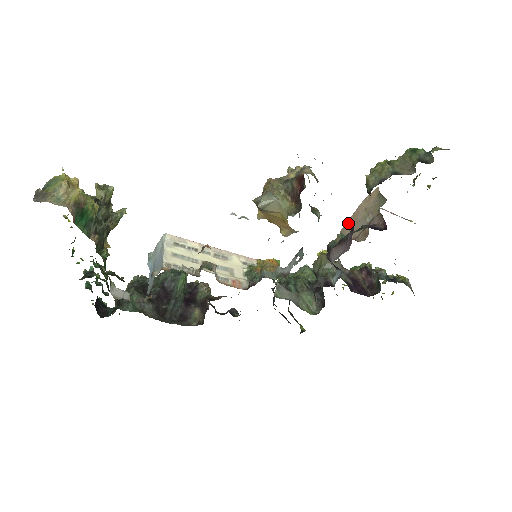
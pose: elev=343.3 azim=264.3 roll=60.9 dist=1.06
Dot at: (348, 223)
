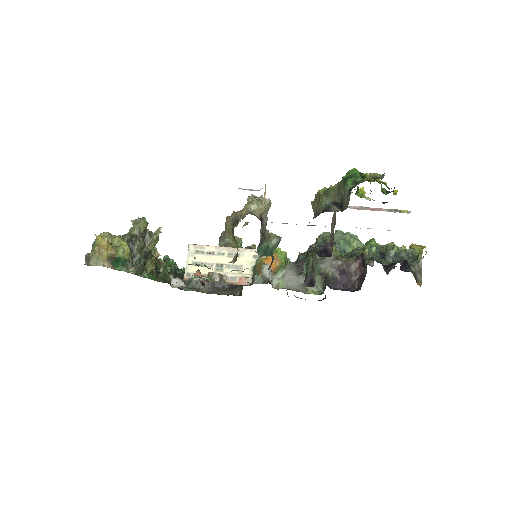
Dot at: occluded
